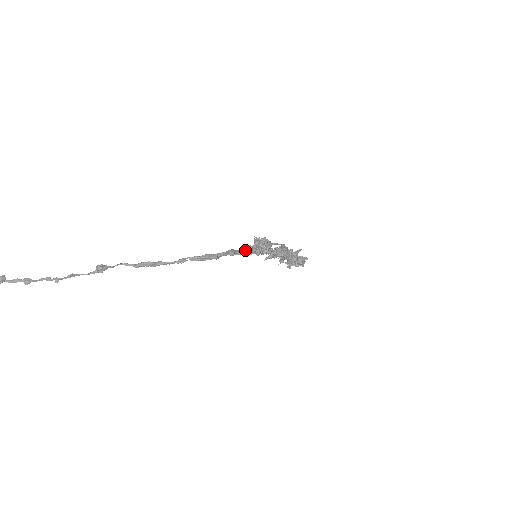
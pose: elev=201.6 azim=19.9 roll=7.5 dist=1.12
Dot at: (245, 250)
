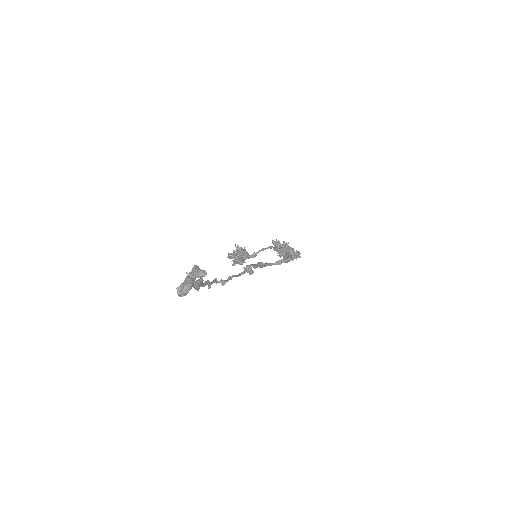
Dot at: occluded
